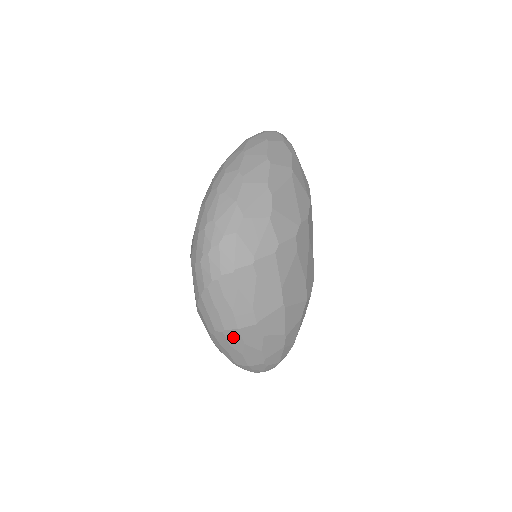
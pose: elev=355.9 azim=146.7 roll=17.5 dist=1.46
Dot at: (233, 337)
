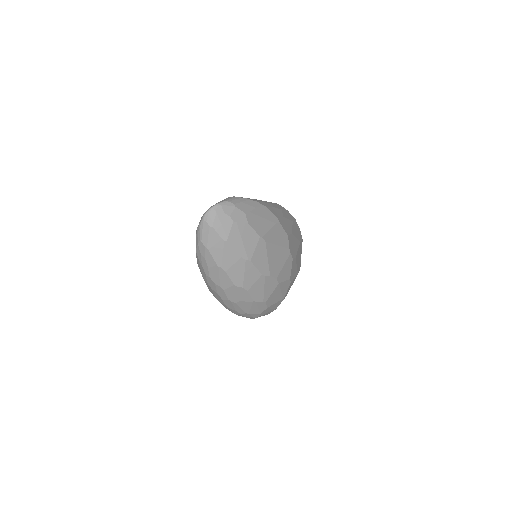
Dot at: occluded
